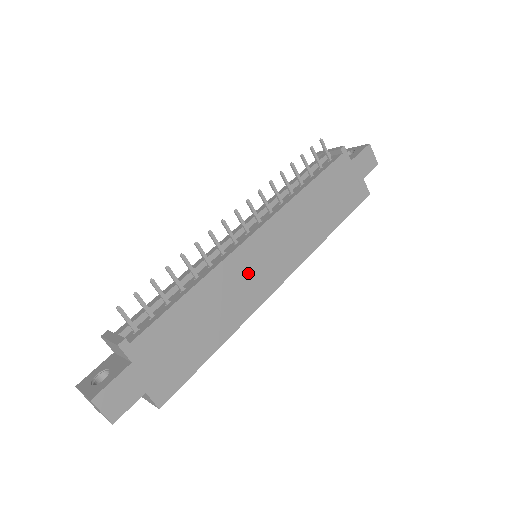
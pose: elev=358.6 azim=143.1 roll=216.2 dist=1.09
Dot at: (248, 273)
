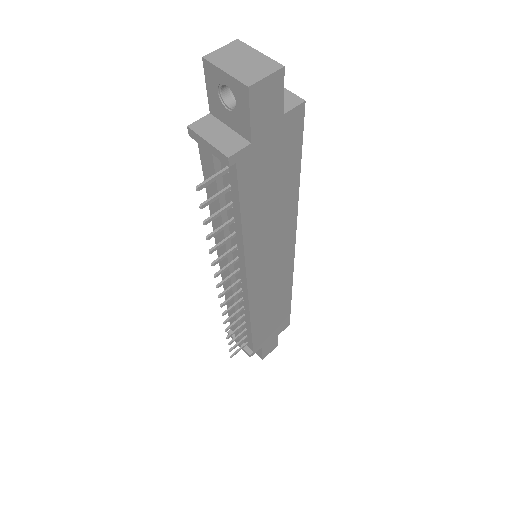
Dot at: (269, 285)
